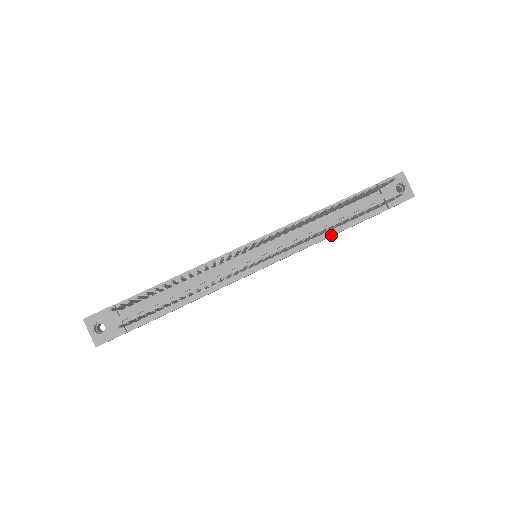
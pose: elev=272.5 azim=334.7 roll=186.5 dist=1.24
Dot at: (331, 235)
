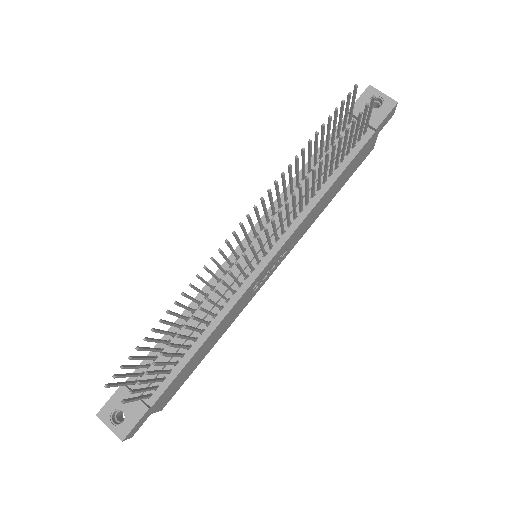
Dot at: (326, 191)
